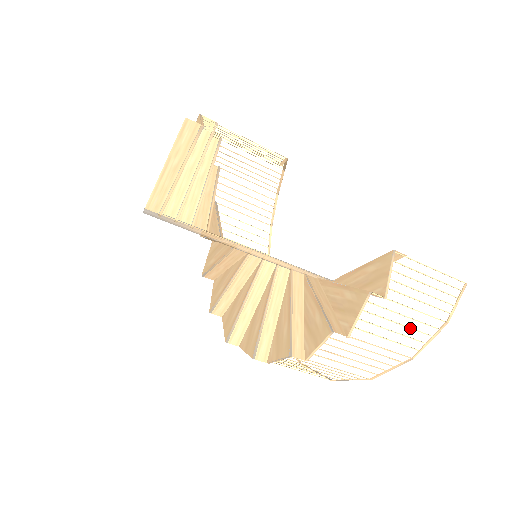
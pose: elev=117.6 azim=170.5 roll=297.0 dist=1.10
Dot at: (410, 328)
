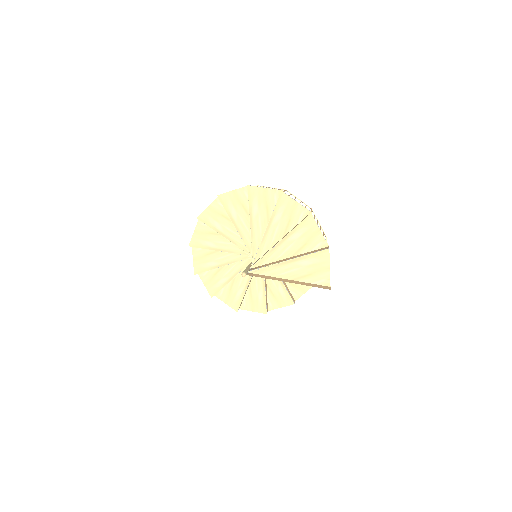
Dot at: occluded
